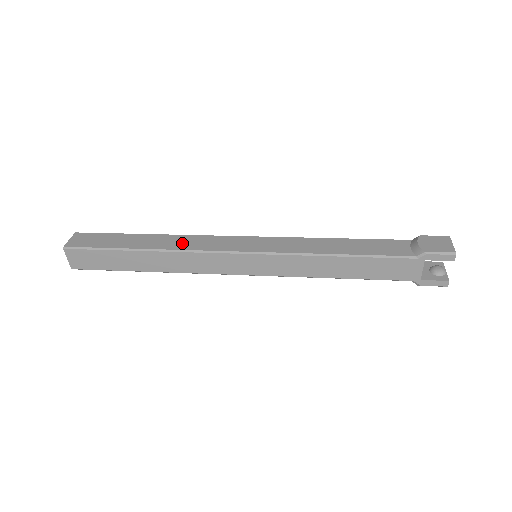
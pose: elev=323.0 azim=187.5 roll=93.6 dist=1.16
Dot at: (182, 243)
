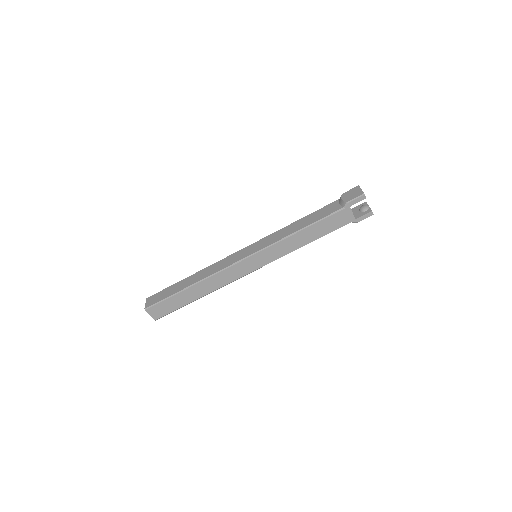
Dot at: (210, 271)
